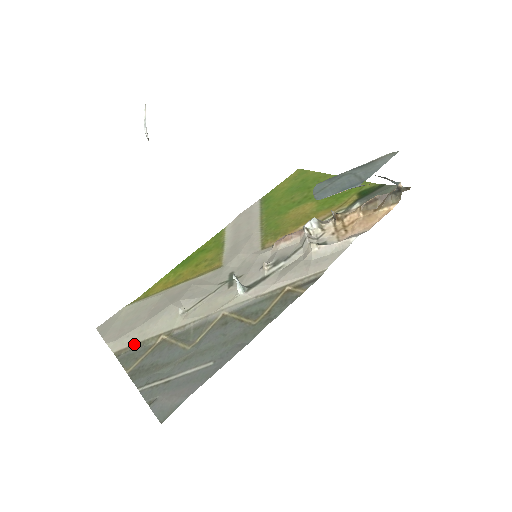
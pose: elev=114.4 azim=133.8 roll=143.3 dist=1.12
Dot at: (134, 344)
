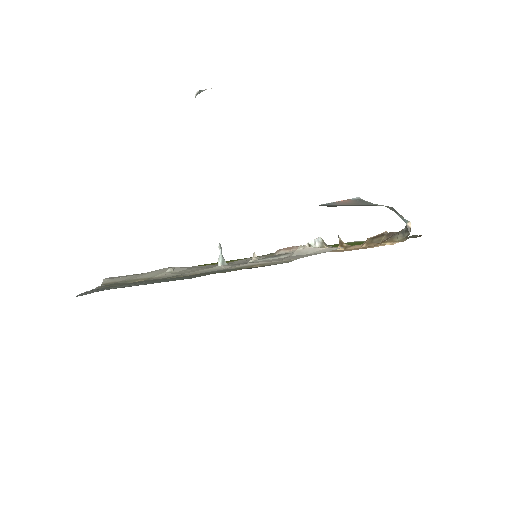
Dot at: (119, 281)
